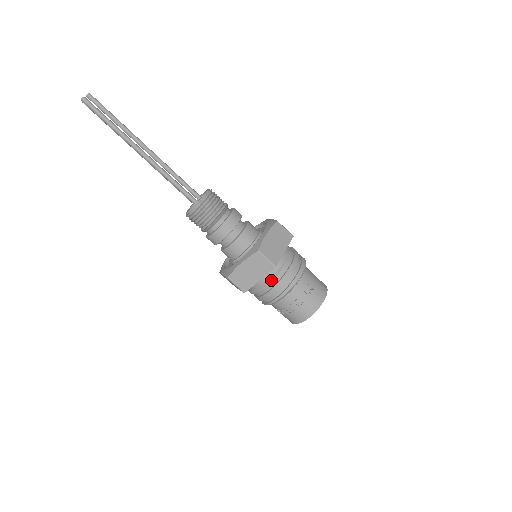
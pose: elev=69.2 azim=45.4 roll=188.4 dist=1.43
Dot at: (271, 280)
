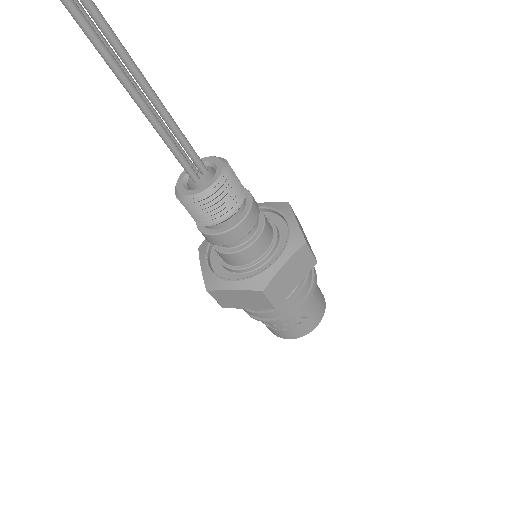
Dot at: occluded
